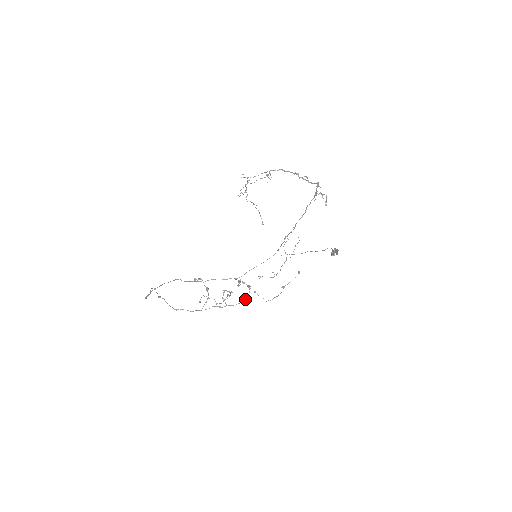
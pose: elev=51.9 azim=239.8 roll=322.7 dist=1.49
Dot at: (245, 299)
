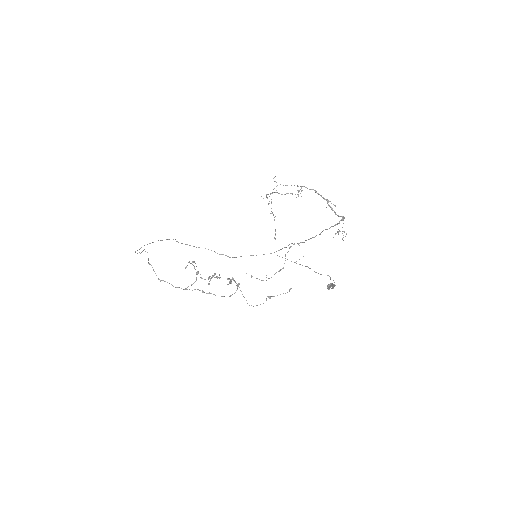
Dot at: (230, 296)
